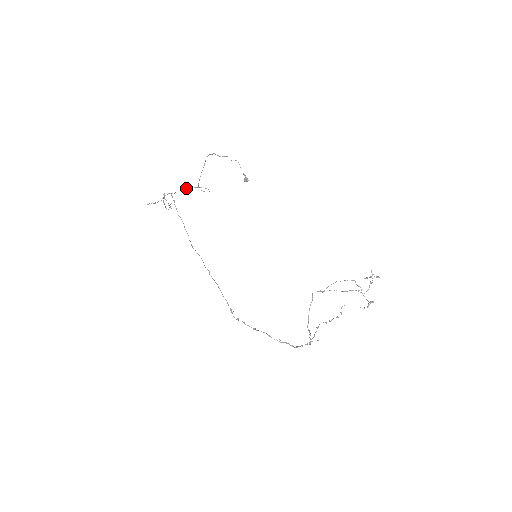
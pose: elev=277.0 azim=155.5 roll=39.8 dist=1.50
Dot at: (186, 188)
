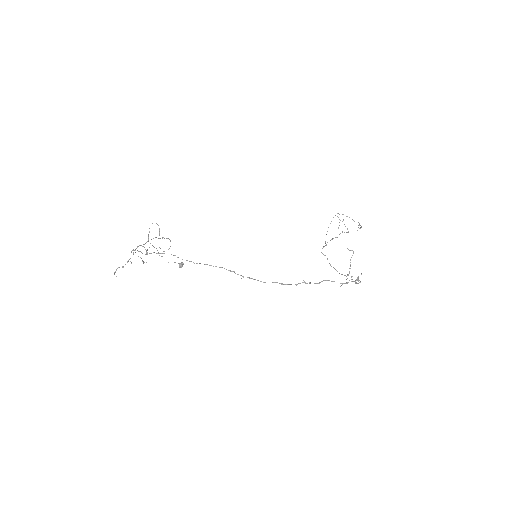
Dot at: occluded
